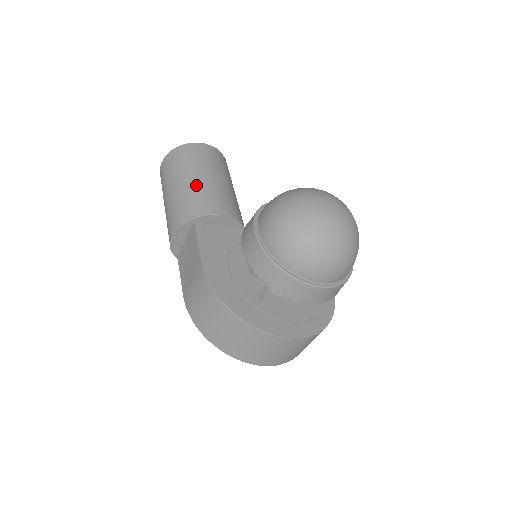
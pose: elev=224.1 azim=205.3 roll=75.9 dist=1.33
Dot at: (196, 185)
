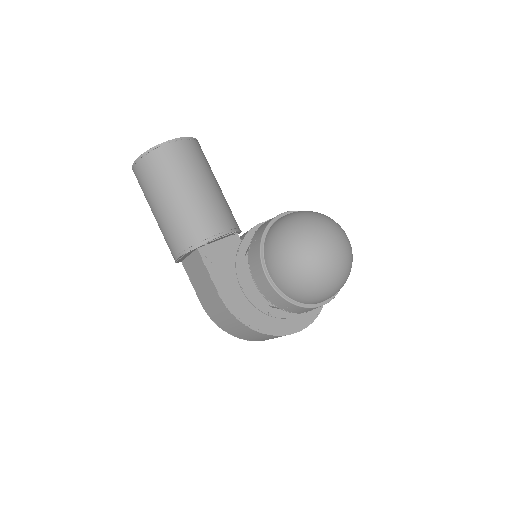
Dot at: (186, 205)
